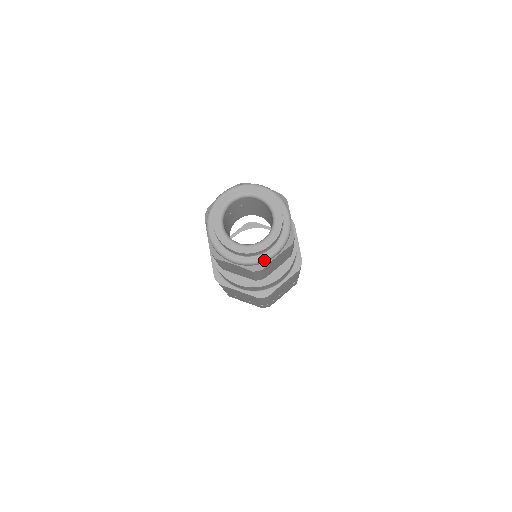
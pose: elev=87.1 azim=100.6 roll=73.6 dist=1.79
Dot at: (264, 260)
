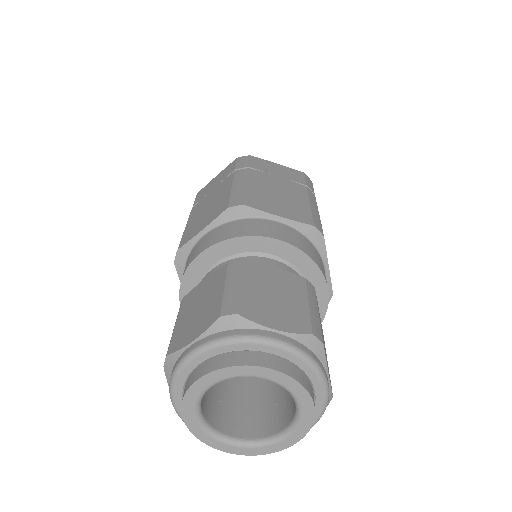
Dot at: occluded
